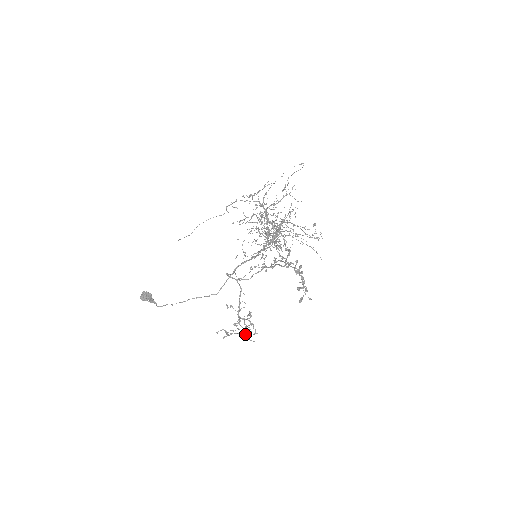
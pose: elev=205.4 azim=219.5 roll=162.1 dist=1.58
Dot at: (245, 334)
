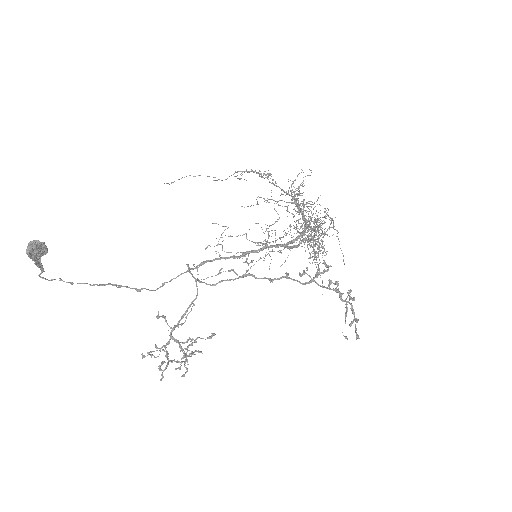
Dot at: occluded
